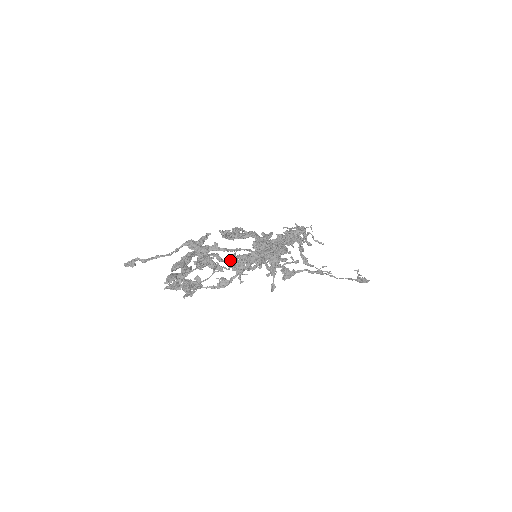
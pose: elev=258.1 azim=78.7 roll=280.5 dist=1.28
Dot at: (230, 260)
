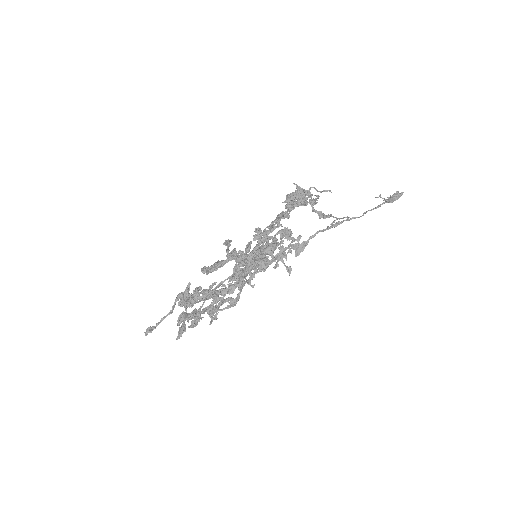
Dot at: (221, 292)
